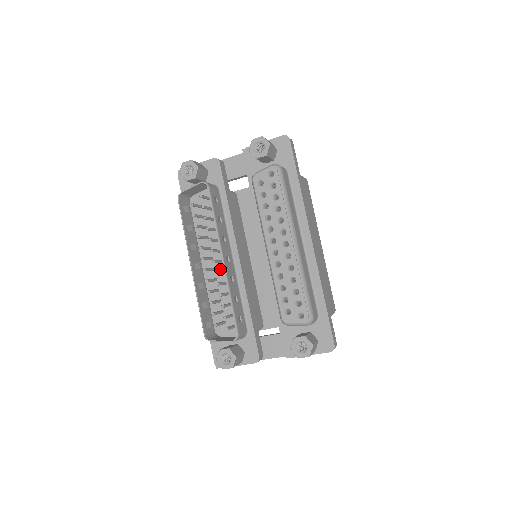
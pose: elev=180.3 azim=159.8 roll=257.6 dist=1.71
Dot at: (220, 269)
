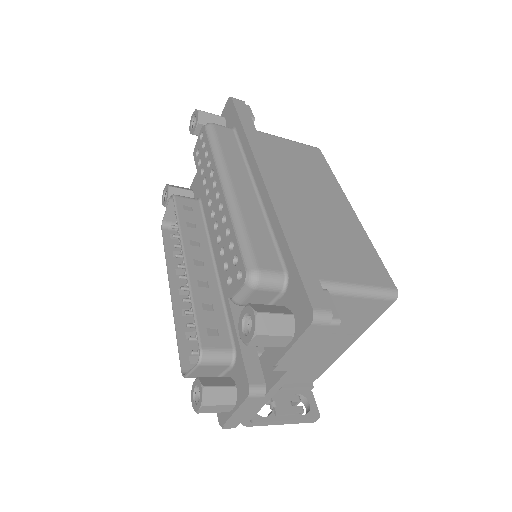
Dot at: occluded
